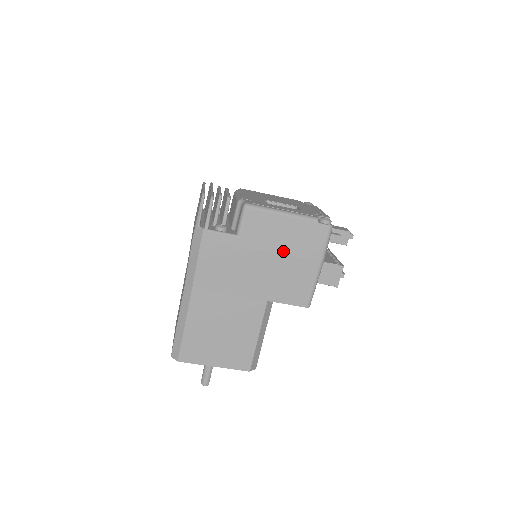
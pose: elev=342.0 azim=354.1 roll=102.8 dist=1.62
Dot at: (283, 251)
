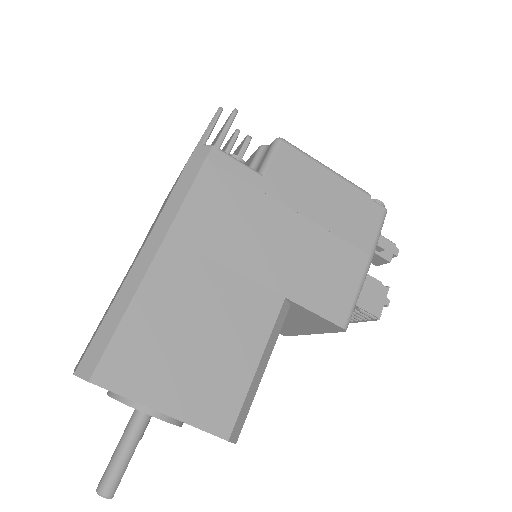
Dot at: (321, 220)
